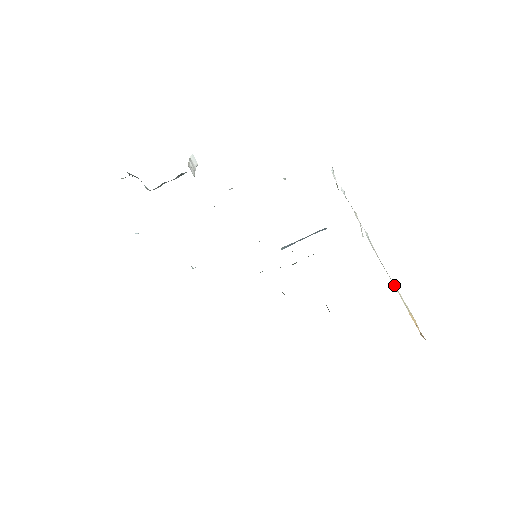
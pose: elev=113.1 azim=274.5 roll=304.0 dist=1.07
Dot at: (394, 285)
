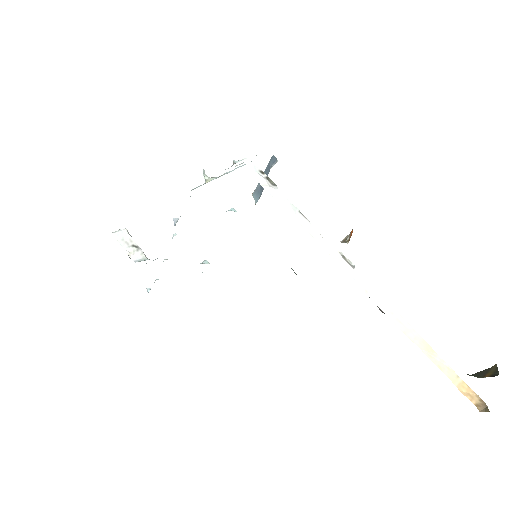
Dot at: (428, 355)
